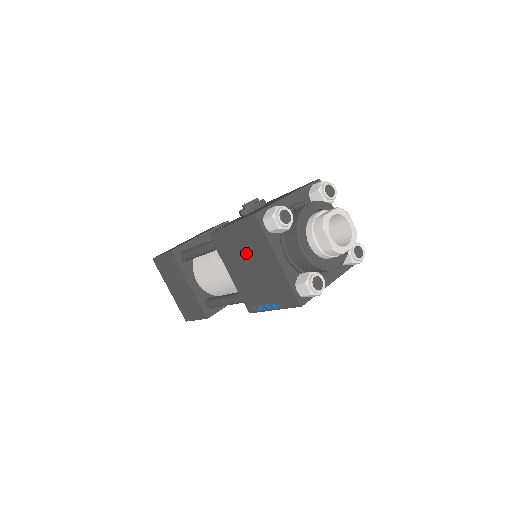
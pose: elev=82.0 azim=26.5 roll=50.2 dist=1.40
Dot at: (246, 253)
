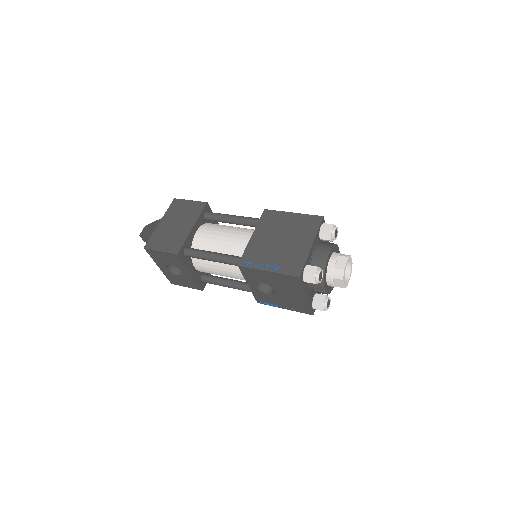
Dot at: (287, 231)
